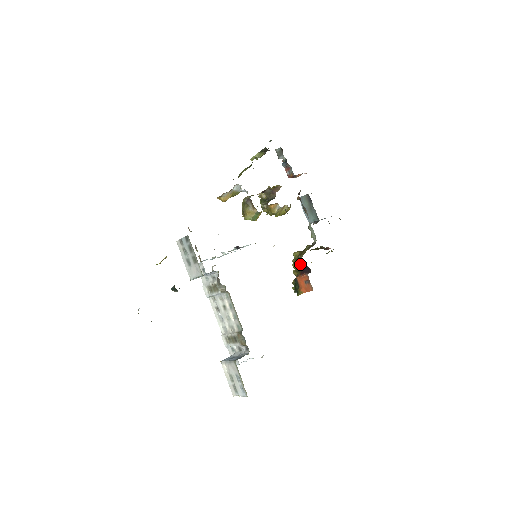
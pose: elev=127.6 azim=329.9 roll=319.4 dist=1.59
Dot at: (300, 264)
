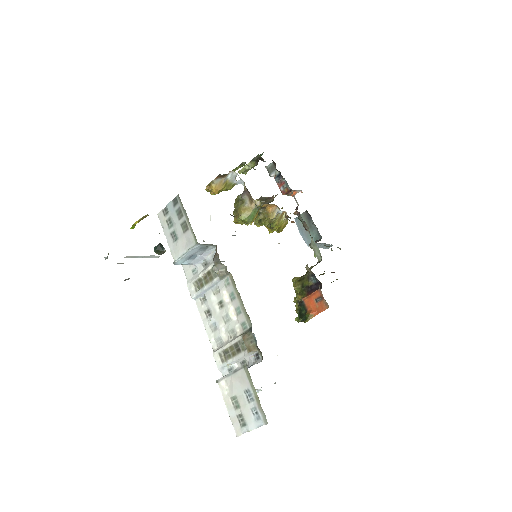
Dot at: (306, 282)
